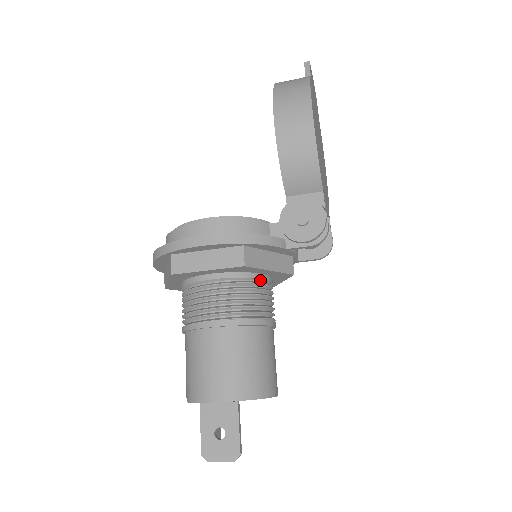
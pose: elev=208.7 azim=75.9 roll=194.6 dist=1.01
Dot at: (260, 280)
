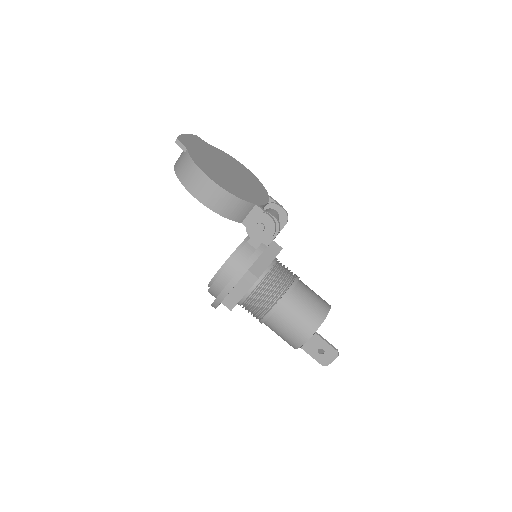
Dot at: (270, 269)
